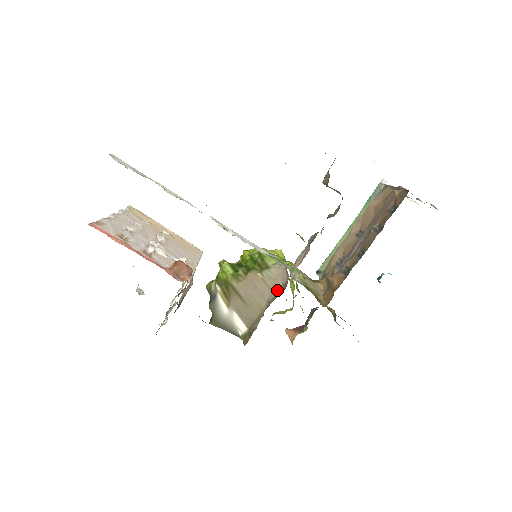
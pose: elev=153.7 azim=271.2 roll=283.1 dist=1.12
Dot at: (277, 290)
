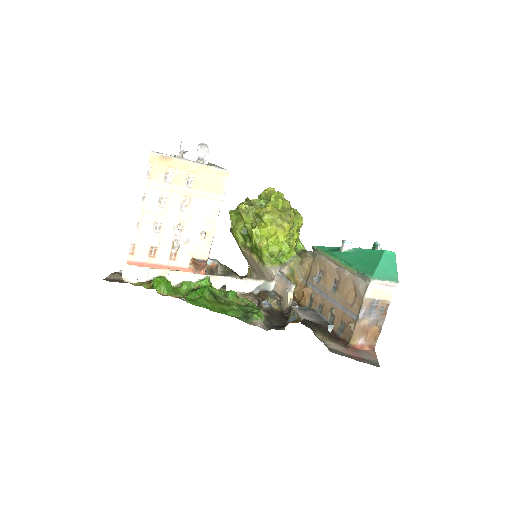
Dot at: occluded
